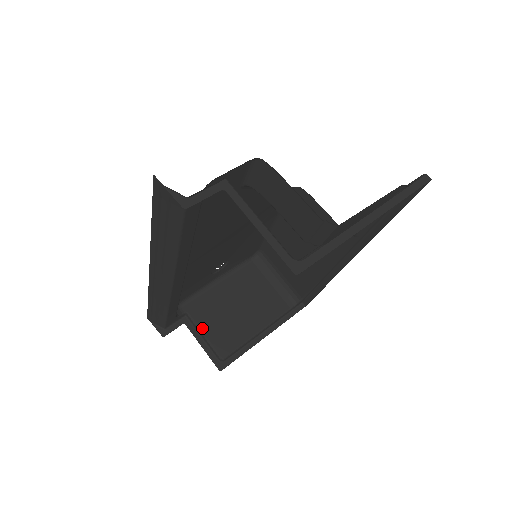
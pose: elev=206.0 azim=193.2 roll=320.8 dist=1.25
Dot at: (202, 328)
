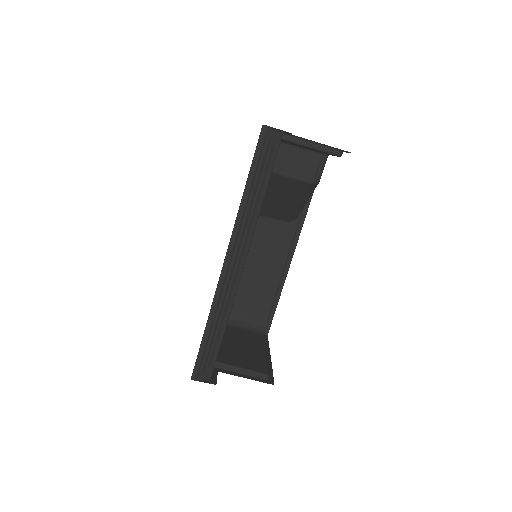
Dot at: (234, 364)
